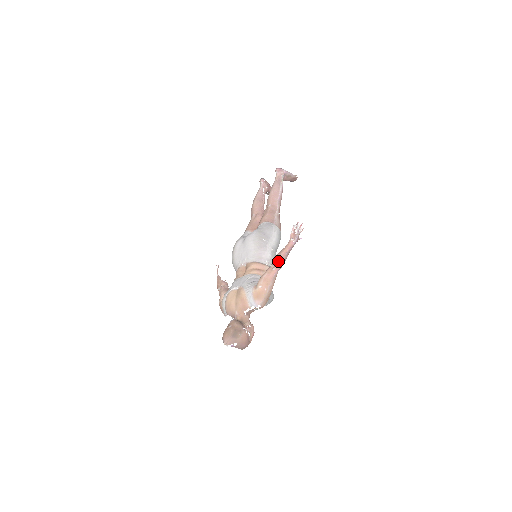
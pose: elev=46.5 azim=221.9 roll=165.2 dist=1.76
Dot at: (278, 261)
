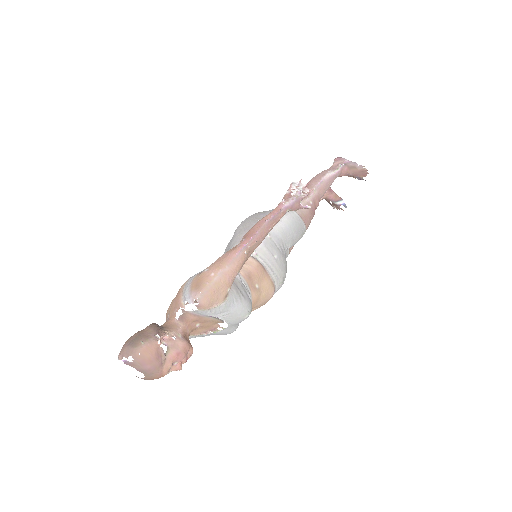
Dot at: (248, 232)
